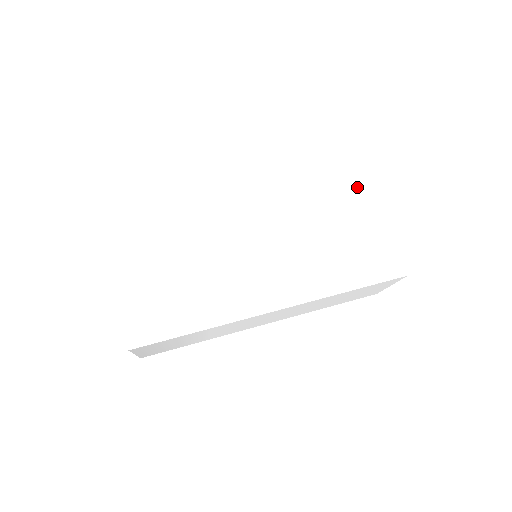
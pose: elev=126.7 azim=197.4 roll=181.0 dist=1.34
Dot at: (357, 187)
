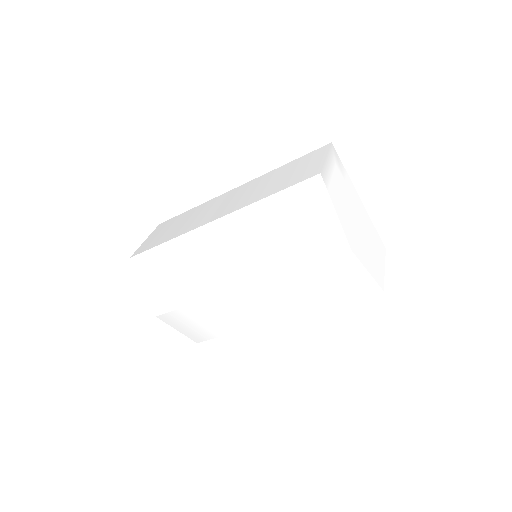
Dot at: (288, 178)
